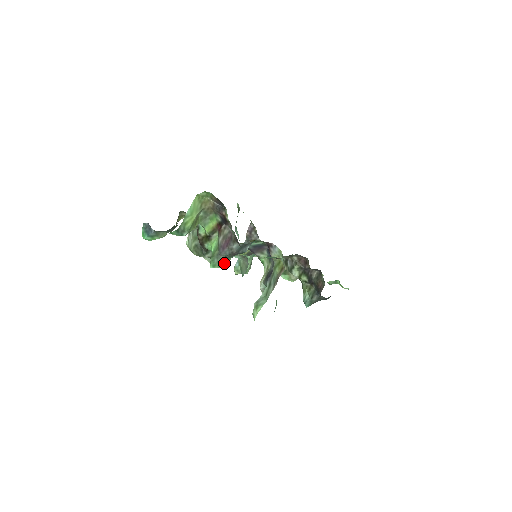
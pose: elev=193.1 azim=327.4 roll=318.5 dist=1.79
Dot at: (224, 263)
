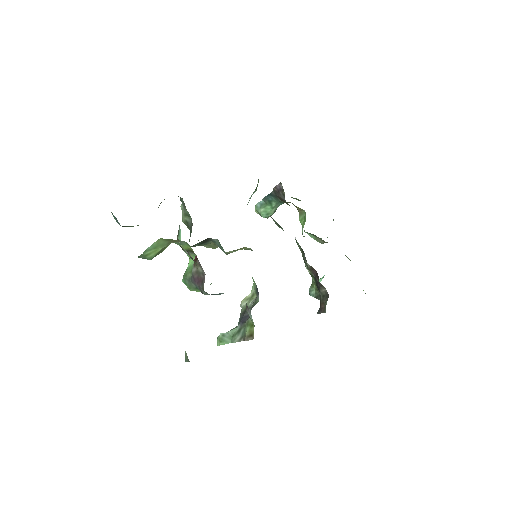
Dot at: (195, 289)
